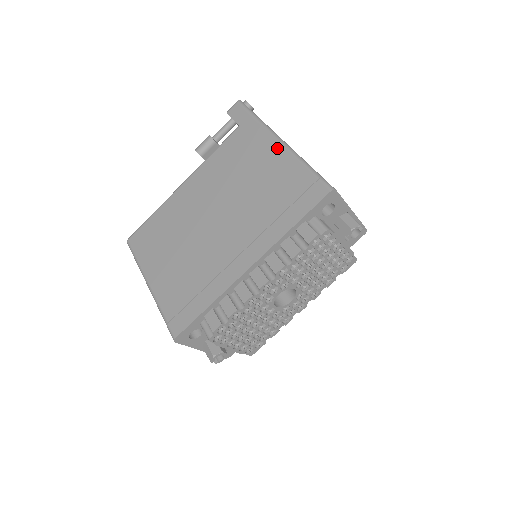
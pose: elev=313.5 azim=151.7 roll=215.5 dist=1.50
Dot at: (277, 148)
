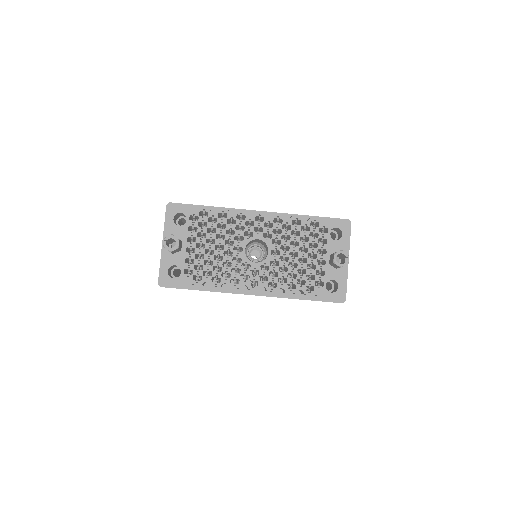
Dot at: occluded
